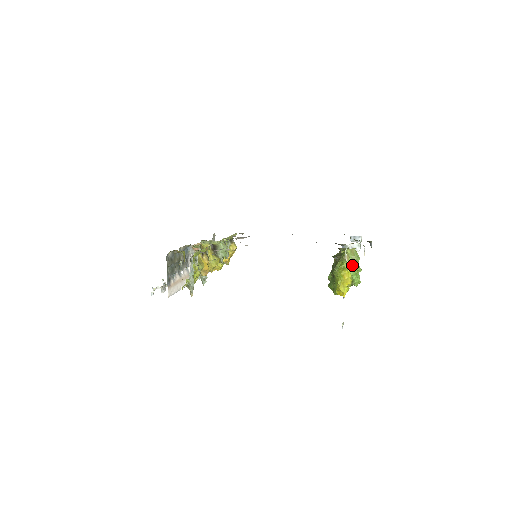
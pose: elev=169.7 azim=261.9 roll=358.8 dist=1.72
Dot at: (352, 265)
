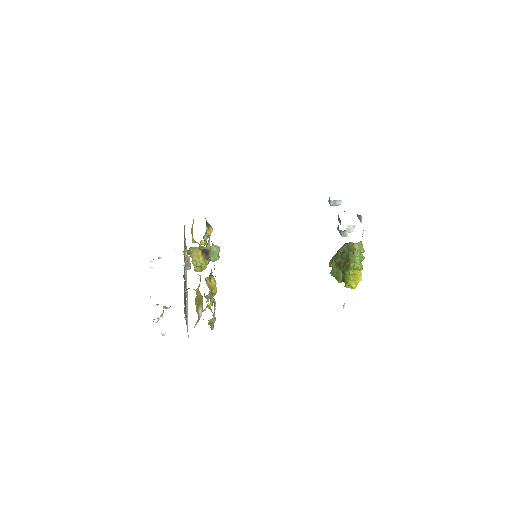
Dot at: (358, 257)
